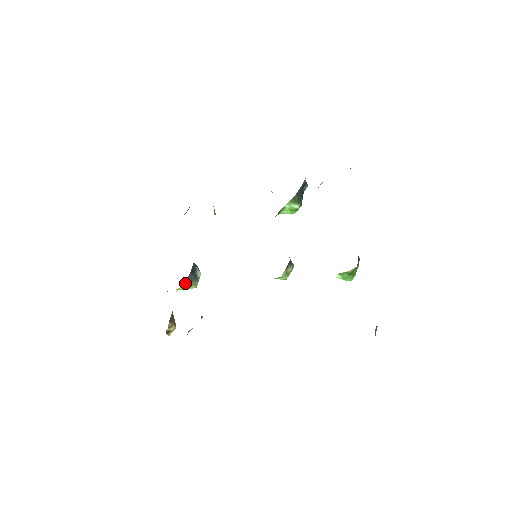
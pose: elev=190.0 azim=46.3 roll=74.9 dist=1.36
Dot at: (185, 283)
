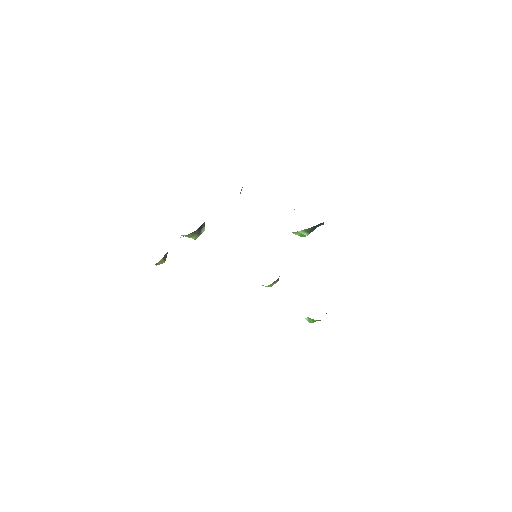
Dot at: (189, 234)
